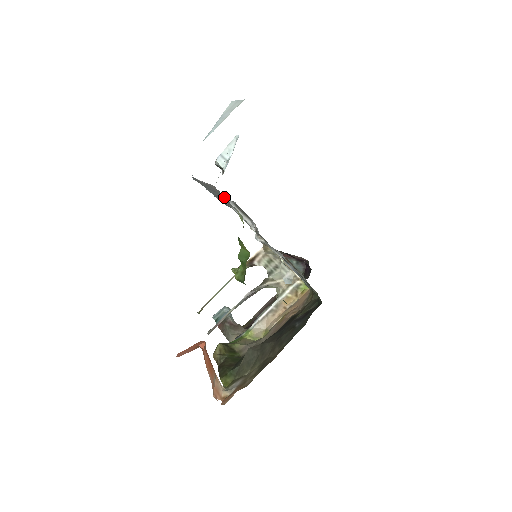
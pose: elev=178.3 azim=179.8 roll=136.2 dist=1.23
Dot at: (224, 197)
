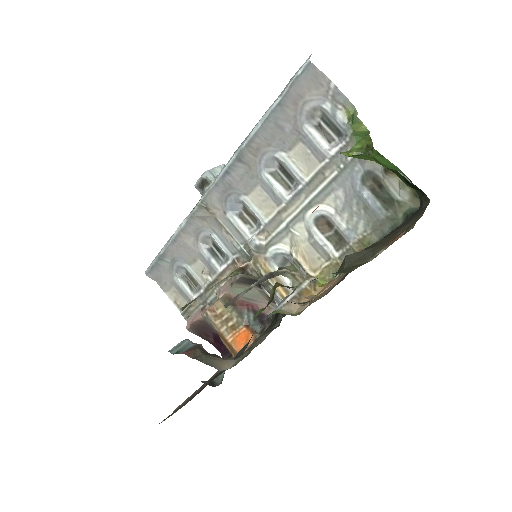
Dot at: (334, 92)
